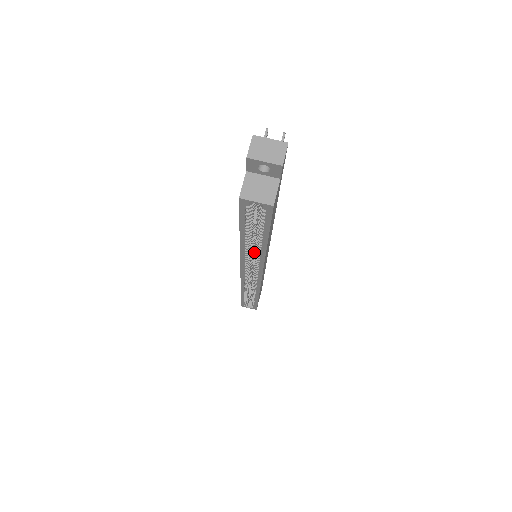
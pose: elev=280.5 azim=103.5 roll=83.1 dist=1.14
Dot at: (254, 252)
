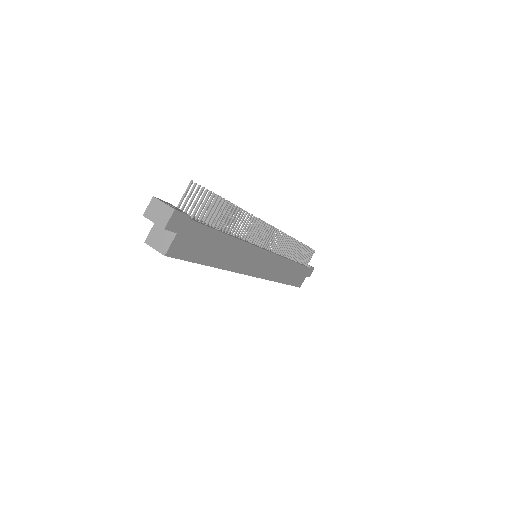
Dot at: occluded
